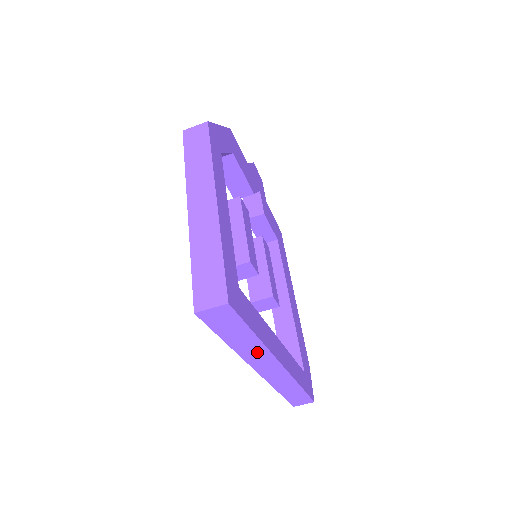
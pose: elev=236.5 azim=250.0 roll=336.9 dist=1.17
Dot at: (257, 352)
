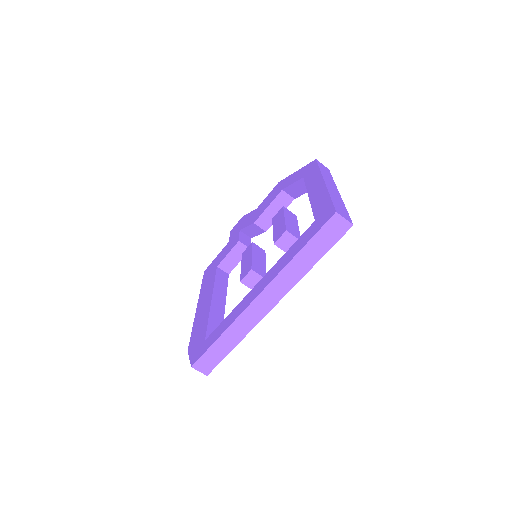
Dot at: (291, 278)
